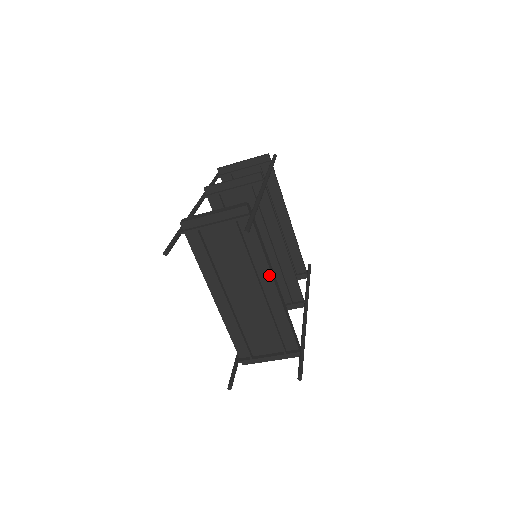
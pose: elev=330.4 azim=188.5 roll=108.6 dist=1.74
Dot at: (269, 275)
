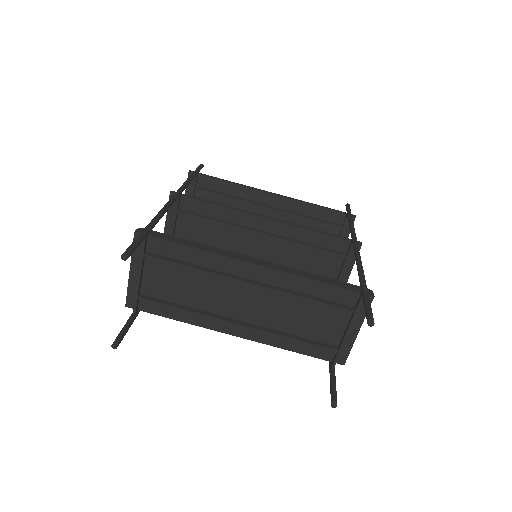
Dot at: (233, 262)
